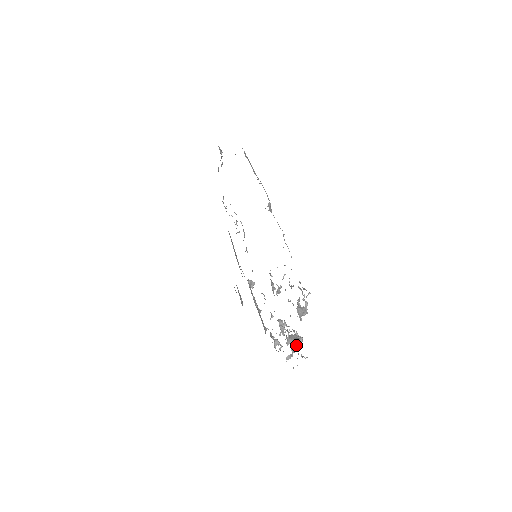
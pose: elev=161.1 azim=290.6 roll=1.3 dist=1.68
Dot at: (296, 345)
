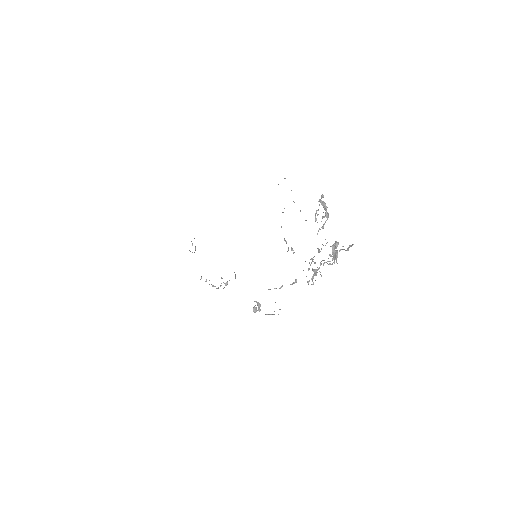
Dot at: (334, 250)
